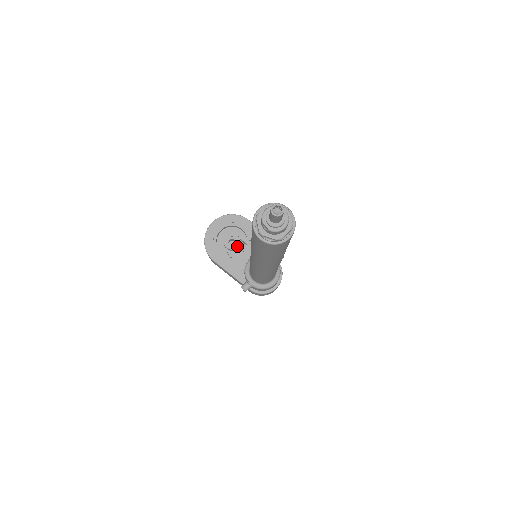
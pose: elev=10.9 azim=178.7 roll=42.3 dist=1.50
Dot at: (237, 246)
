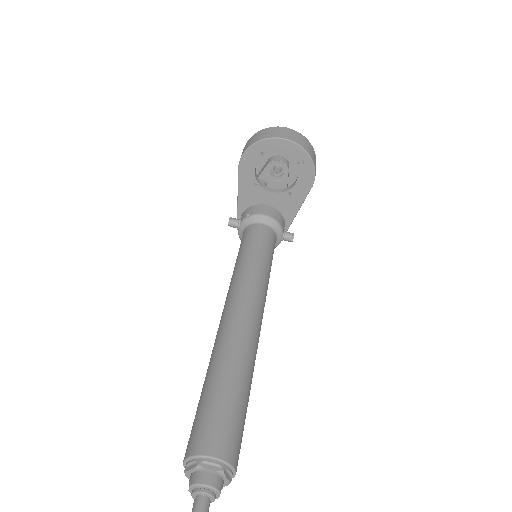
Dot at: (276, 179)
